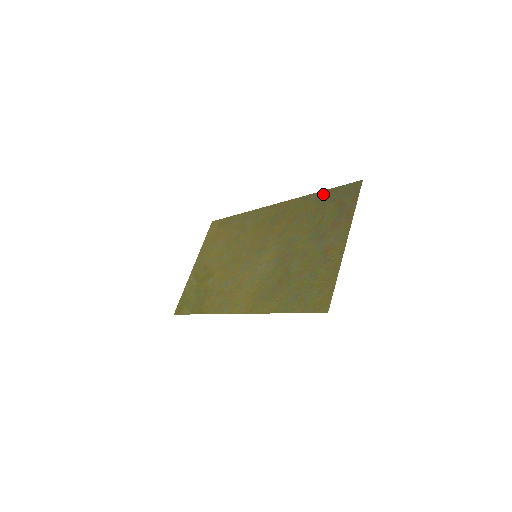
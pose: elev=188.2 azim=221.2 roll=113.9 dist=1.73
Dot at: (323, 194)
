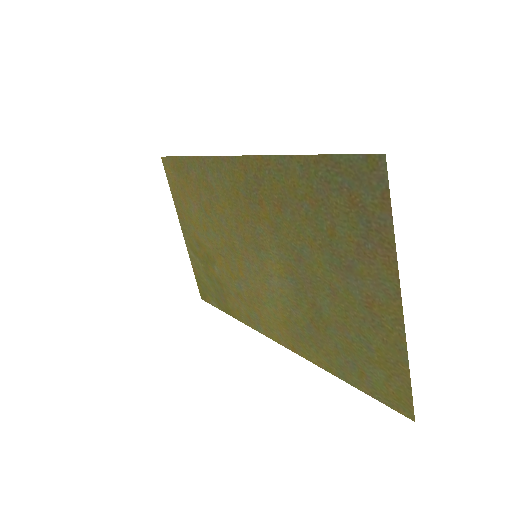
Dot at: (311, 165)
